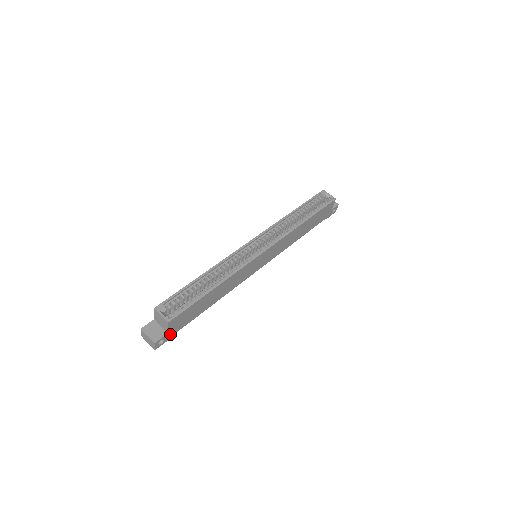
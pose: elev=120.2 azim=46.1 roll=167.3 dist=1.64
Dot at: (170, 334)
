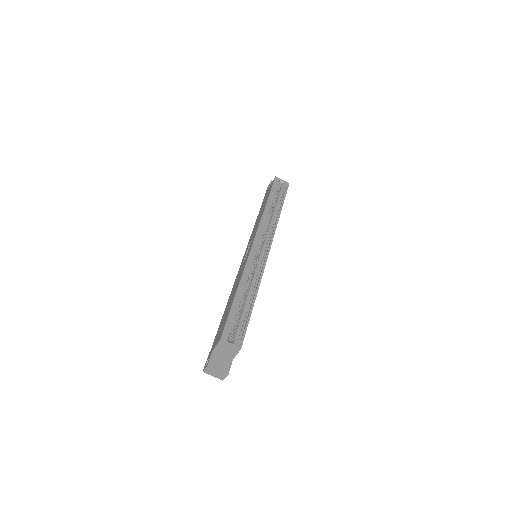
Dot at: occluded
